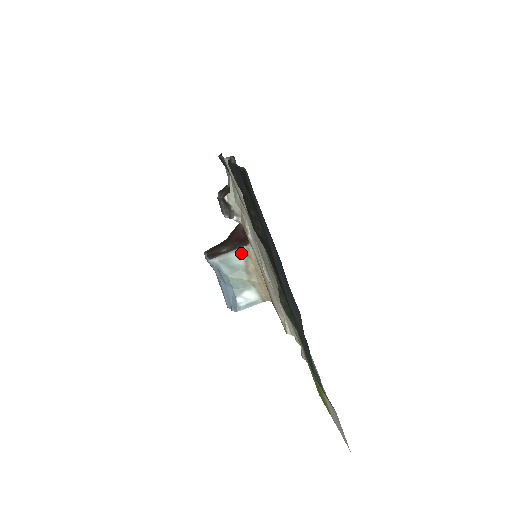
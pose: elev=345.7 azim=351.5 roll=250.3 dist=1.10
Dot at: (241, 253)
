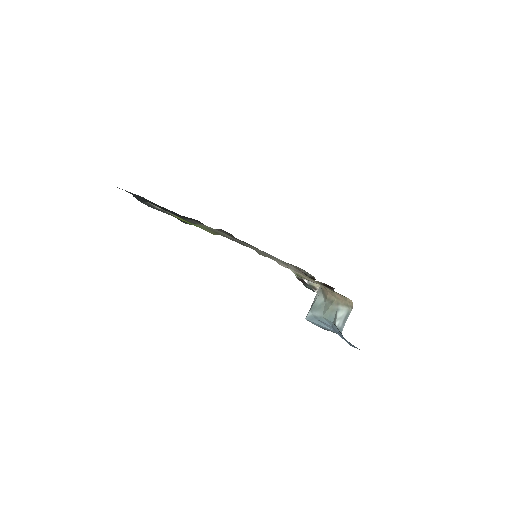
Dot at: (319, 294)
